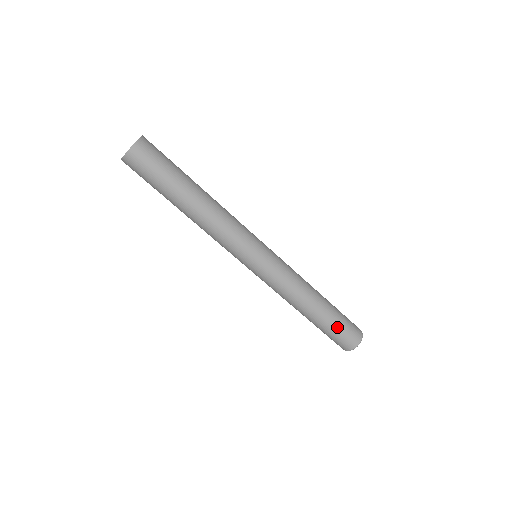
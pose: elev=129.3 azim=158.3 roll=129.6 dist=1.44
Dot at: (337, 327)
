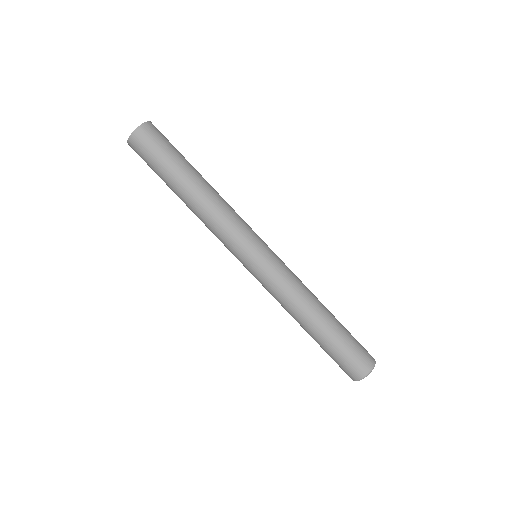
Dot at: (336, 353)
